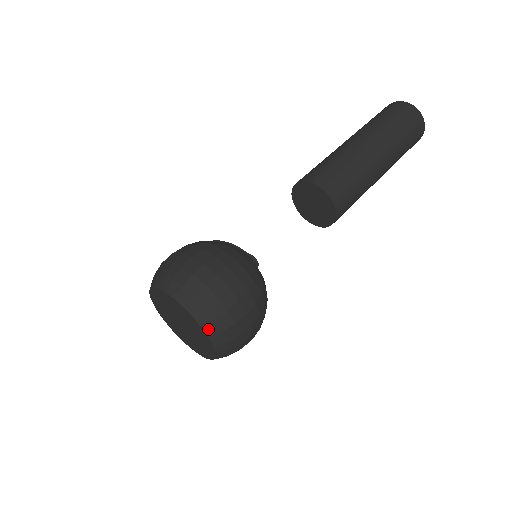
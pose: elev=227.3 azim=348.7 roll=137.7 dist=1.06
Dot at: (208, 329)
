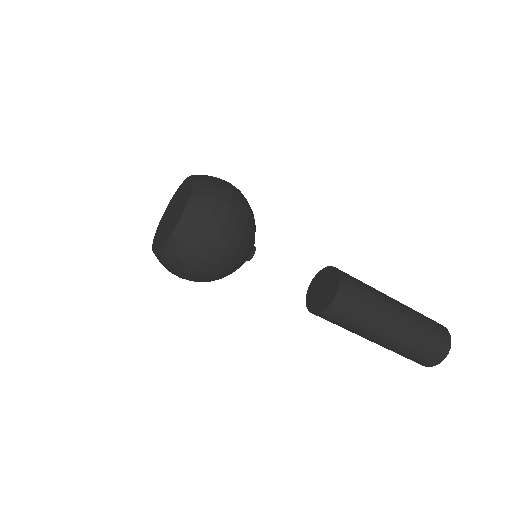
Dot at: (194, 198)
